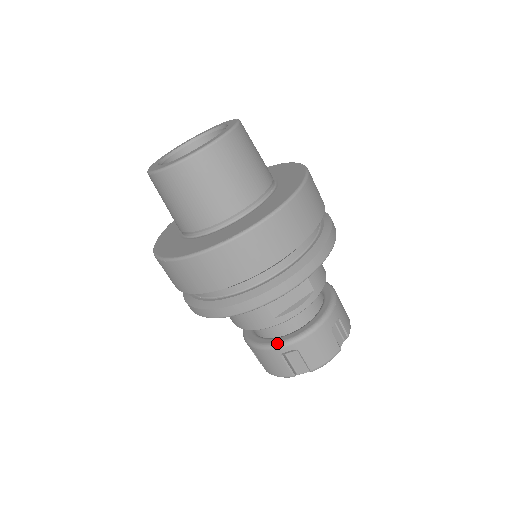
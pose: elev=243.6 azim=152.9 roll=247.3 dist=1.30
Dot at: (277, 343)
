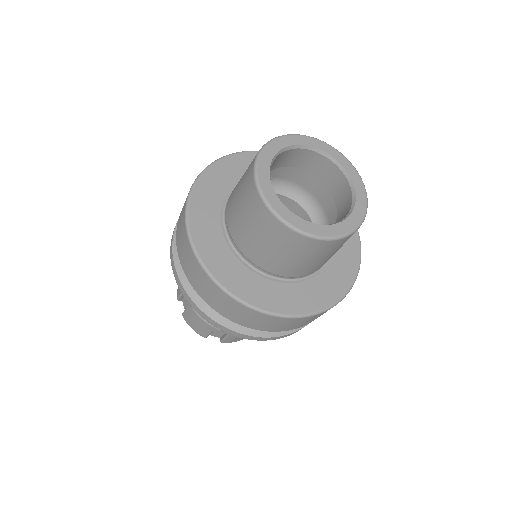
Dot at: occluded
